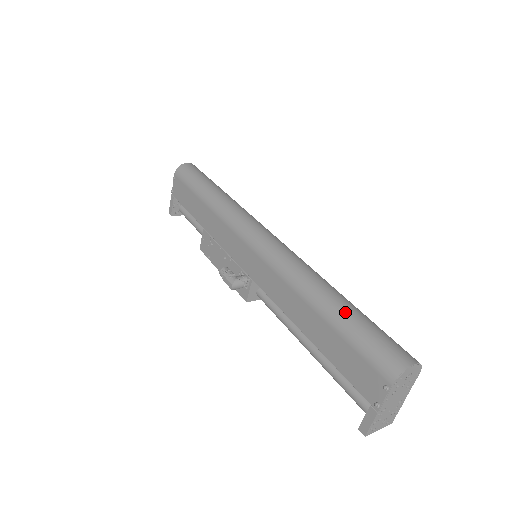
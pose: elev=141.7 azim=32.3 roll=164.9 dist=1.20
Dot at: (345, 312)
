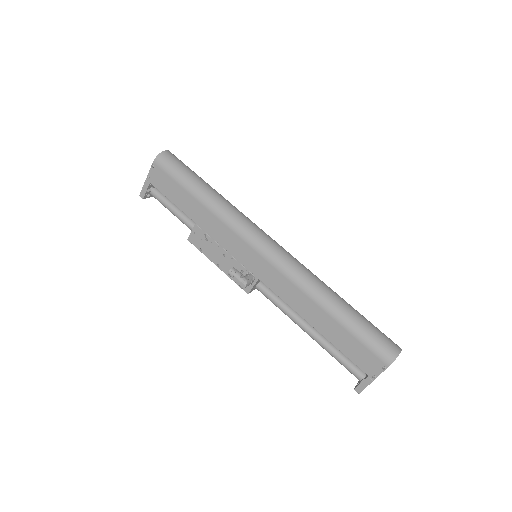
Dot at: (352, 315)
